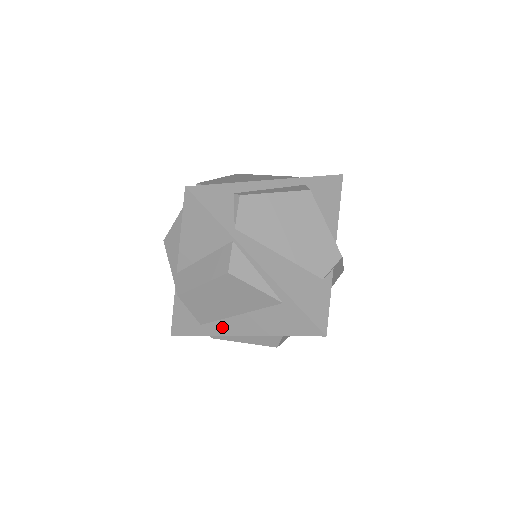
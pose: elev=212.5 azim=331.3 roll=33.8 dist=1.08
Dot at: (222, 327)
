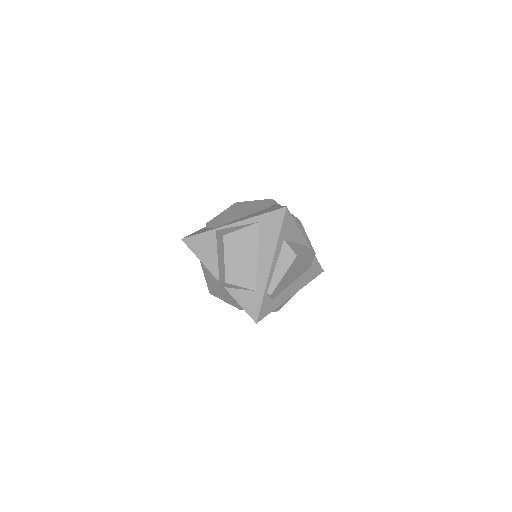
Dot at: (262, 275)
